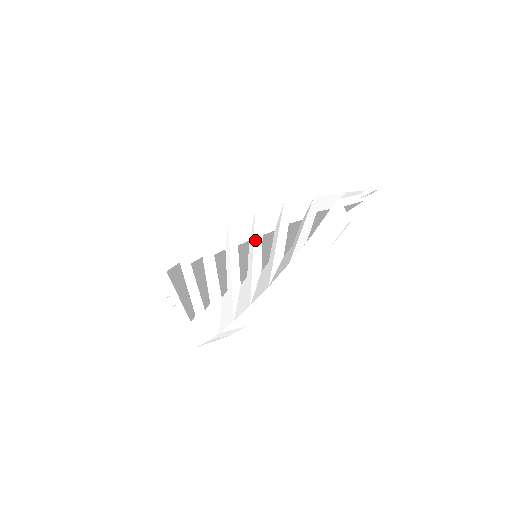
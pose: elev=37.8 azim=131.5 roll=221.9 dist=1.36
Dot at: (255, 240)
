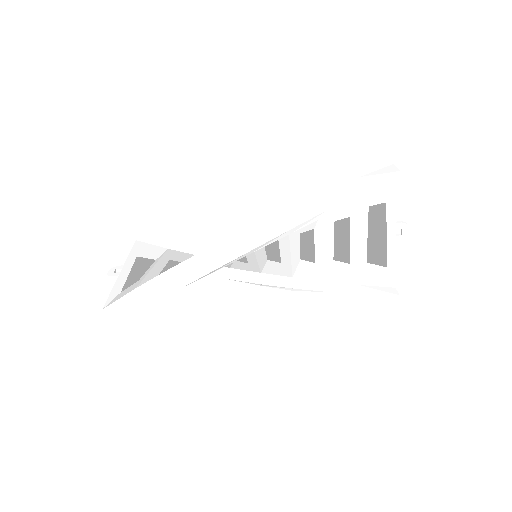
Dot at: occluded
